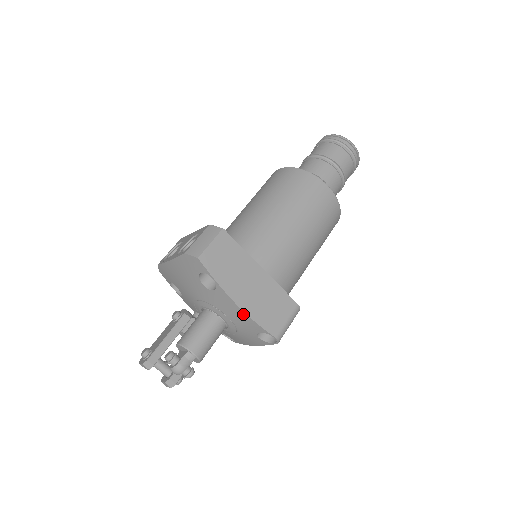
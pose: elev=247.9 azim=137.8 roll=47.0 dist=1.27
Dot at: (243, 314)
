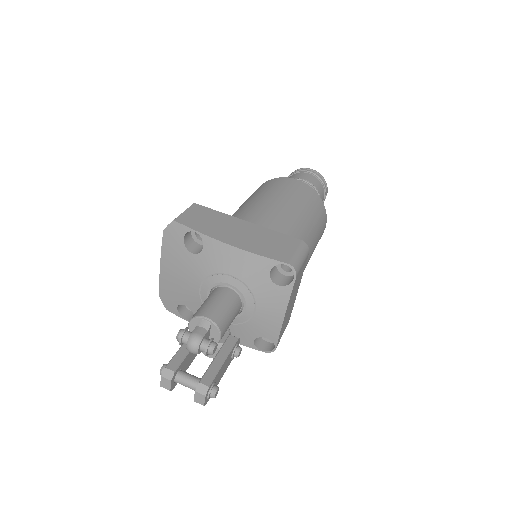
Dot at: (241, 253)
